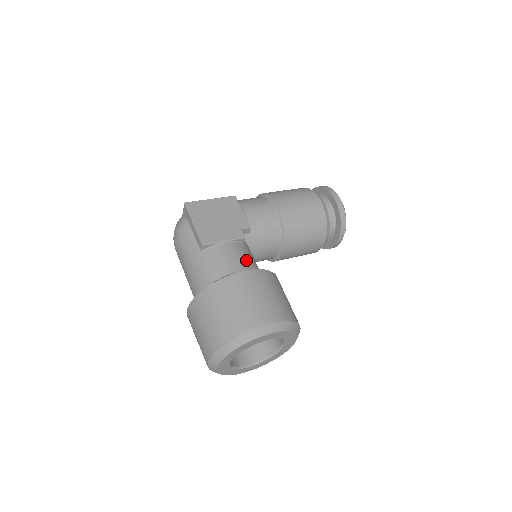
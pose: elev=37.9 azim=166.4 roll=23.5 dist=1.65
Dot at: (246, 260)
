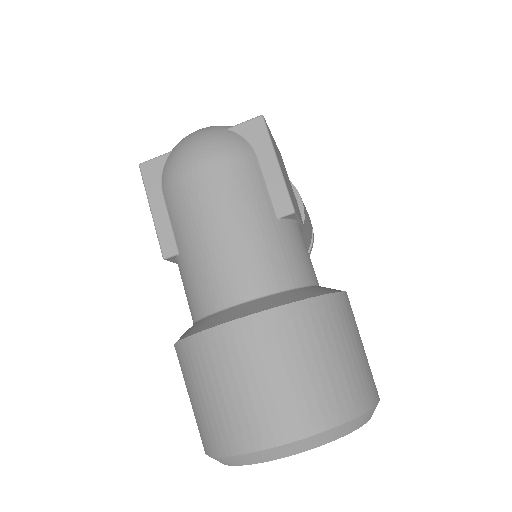
Dot at: occluded
